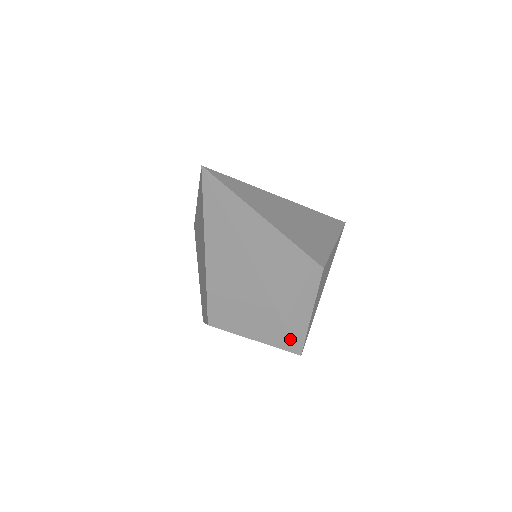
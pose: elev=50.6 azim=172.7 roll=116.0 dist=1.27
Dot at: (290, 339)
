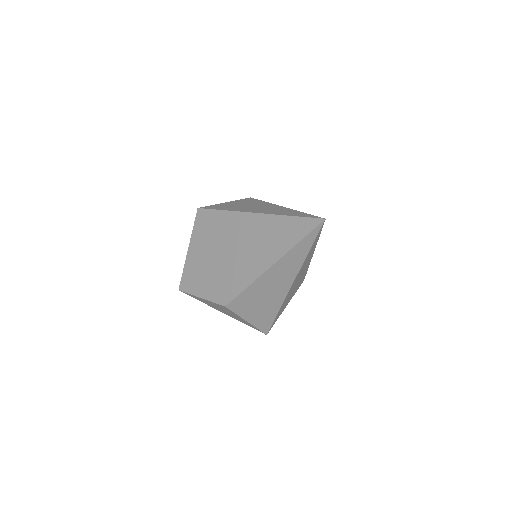
Dot at: (271, 324)
